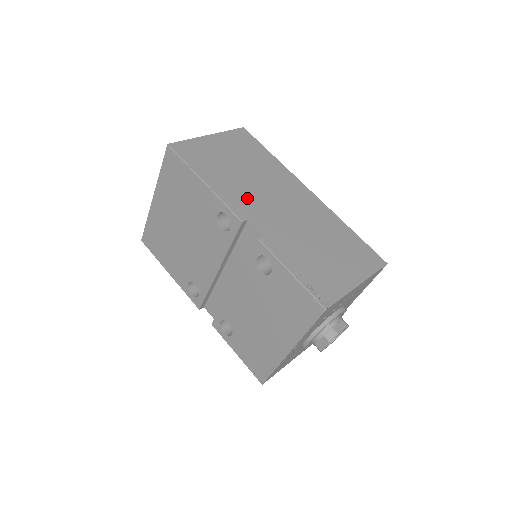
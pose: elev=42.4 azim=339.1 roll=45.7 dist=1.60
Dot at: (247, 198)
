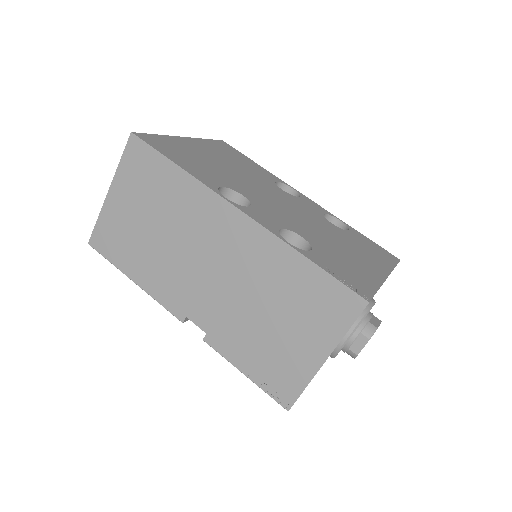
Dot at: (176, 281)
